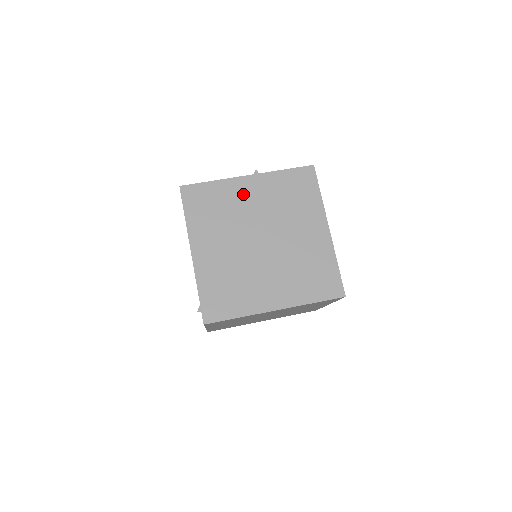
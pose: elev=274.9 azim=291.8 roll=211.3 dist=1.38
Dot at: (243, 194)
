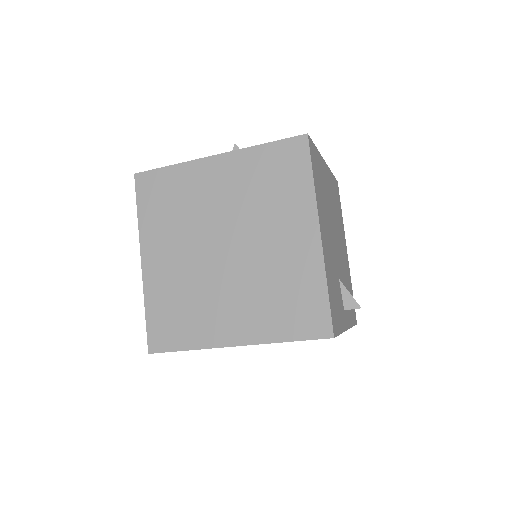
Dot at: (207, 182)
